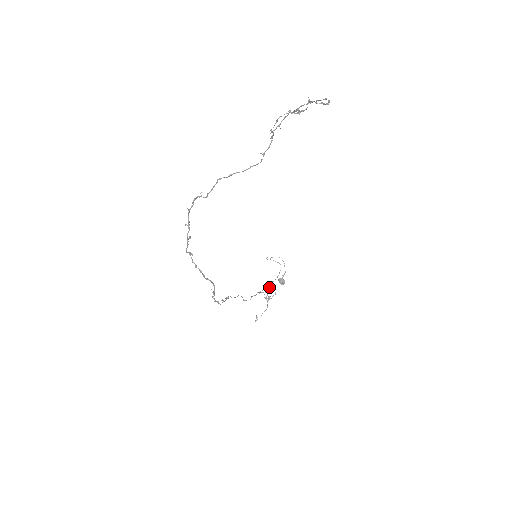
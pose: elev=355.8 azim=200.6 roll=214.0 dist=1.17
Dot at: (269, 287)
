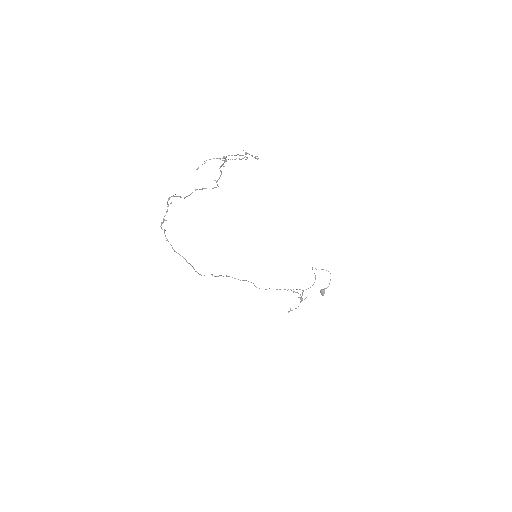
Dot at: occluded
